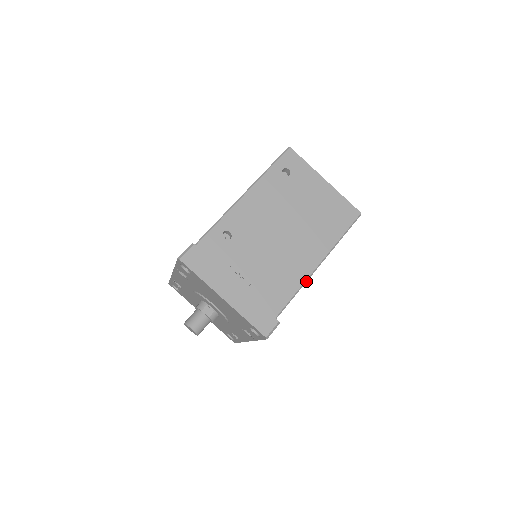
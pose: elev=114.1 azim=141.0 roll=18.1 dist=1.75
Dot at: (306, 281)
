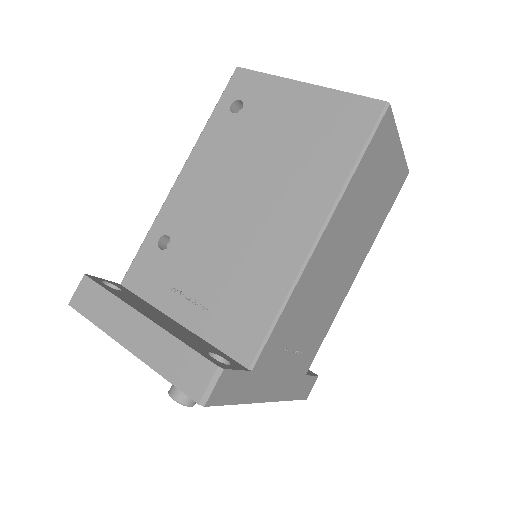
Dot at: (301, 271)
